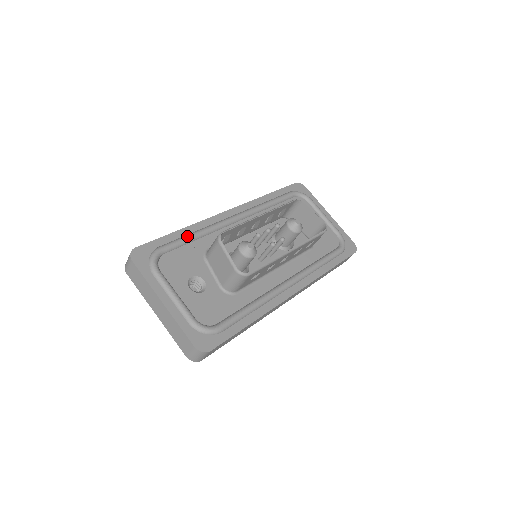
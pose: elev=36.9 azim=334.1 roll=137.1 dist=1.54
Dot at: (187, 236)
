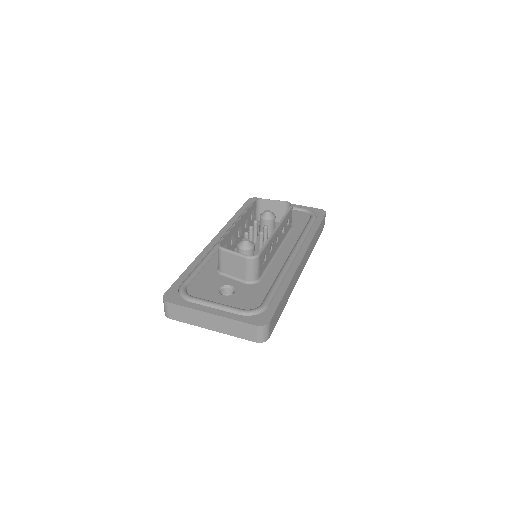
Dot at: (196, 267)
